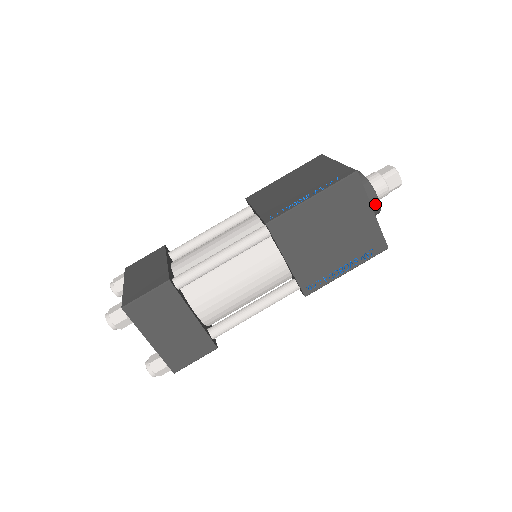
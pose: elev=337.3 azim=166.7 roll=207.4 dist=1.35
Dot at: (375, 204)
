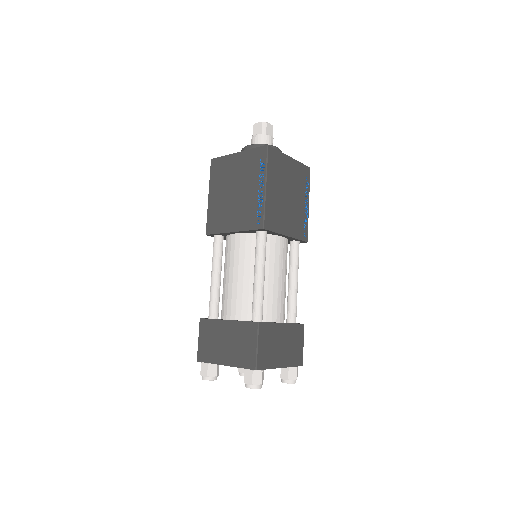
Dot at: occluded
